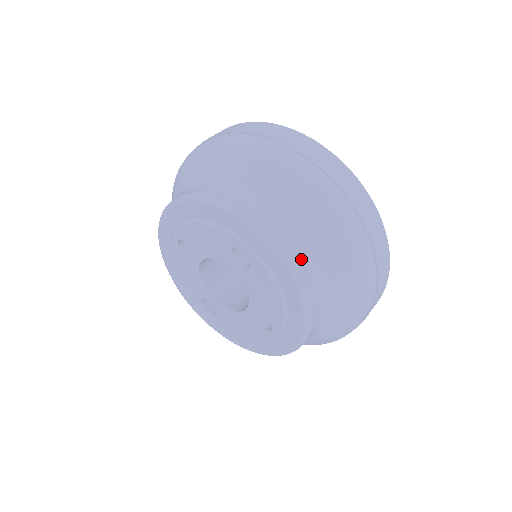
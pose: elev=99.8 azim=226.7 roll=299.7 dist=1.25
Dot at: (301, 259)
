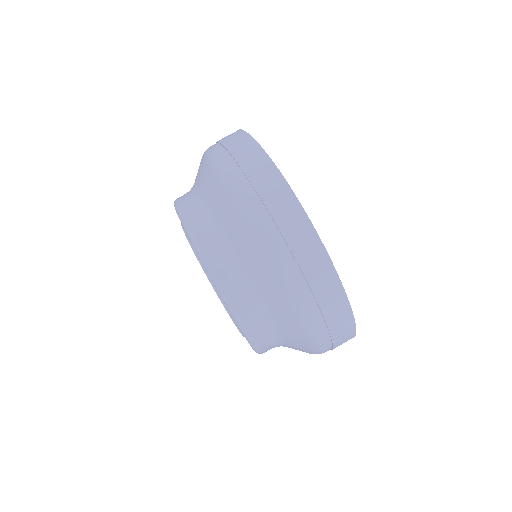
Dot at: (263, 336)
